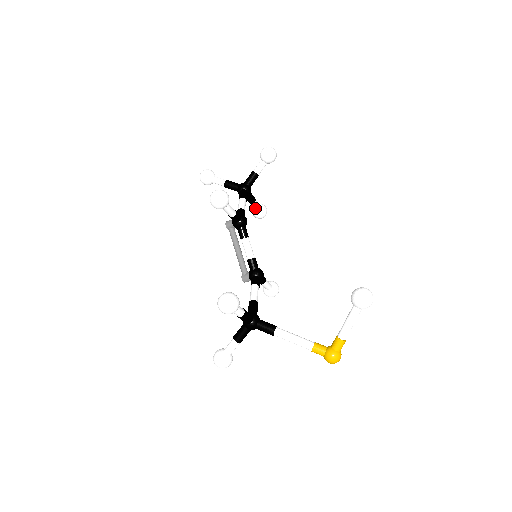
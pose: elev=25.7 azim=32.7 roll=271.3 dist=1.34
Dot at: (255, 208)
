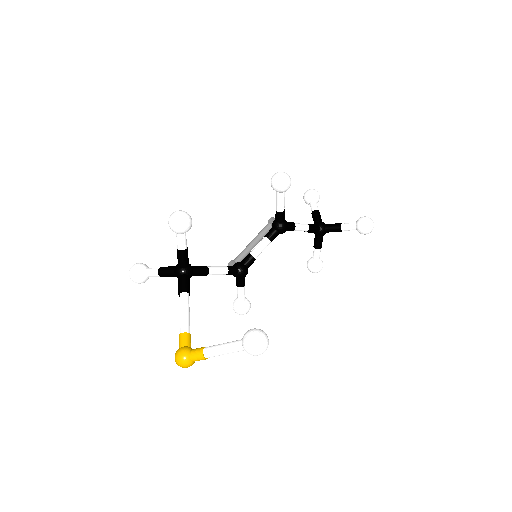
Dot at: (314, 256)
